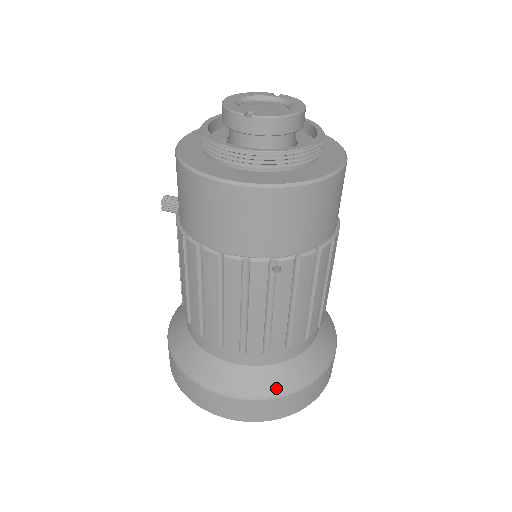
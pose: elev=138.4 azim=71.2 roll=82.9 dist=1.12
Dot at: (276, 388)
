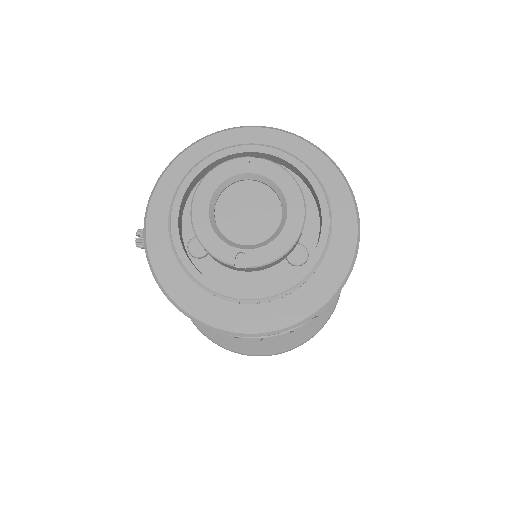
Dot at: (298, 341)
